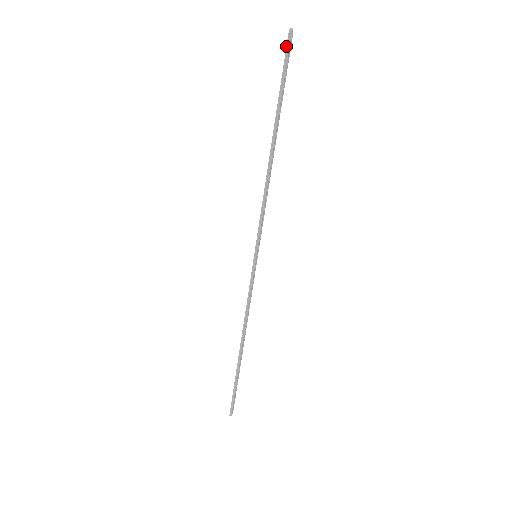
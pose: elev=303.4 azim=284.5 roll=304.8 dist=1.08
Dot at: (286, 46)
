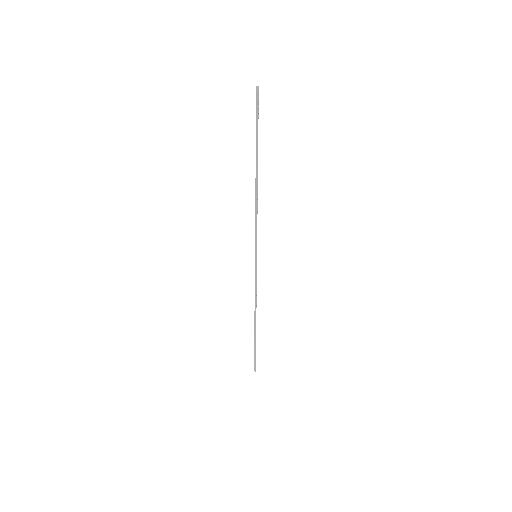
Dot at: (256, 101)
